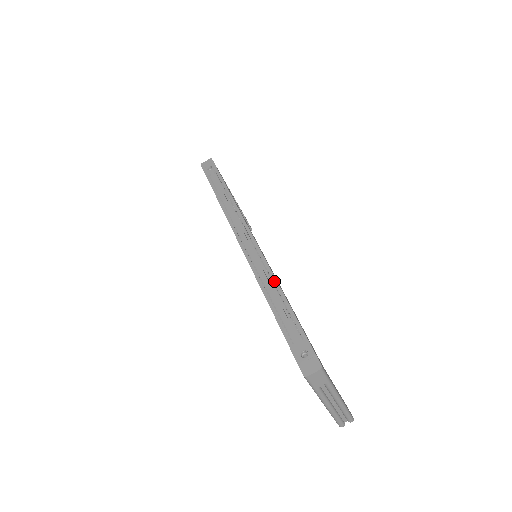
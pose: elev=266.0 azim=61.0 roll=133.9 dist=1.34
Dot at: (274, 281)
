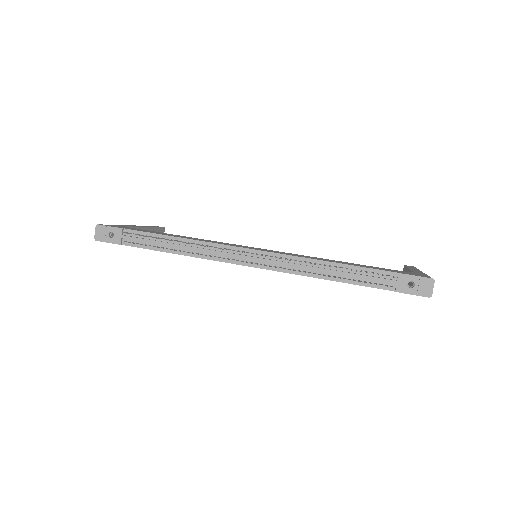
Dot at: (316, 262)
